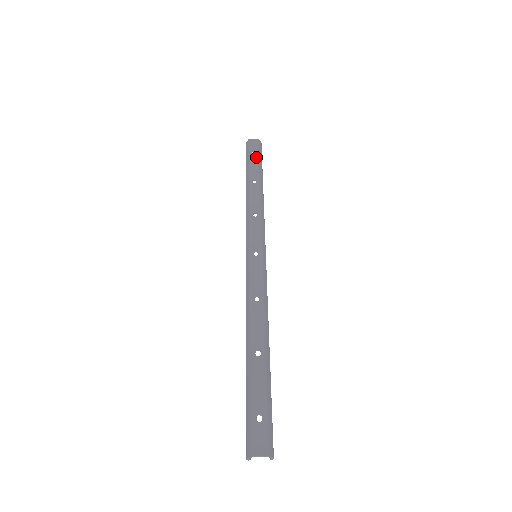
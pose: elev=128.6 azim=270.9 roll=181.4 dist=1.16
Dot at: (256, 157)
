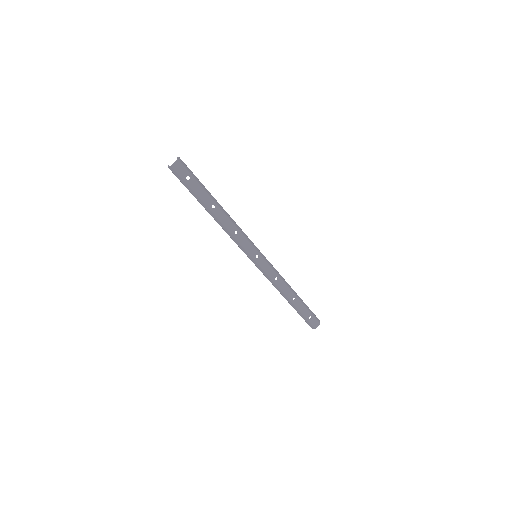
Dot at: (195, 183)
